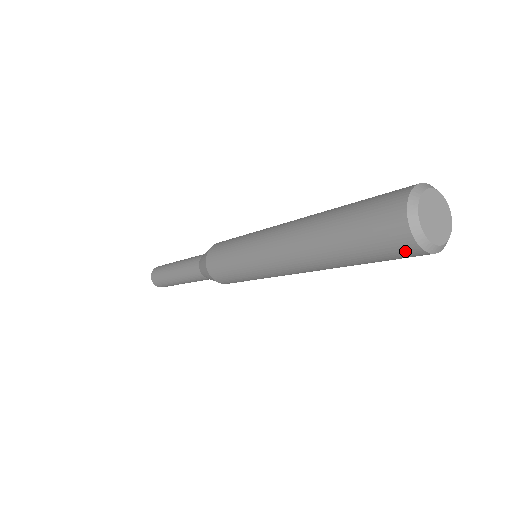
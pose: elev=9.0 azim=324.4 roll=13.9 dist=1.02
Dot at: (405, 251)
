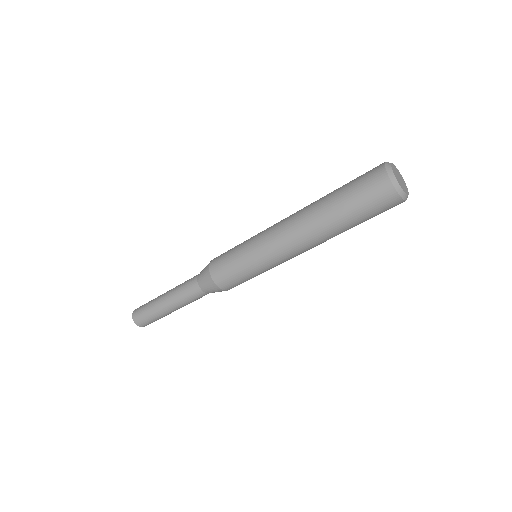
Dot at: (380, 187)
